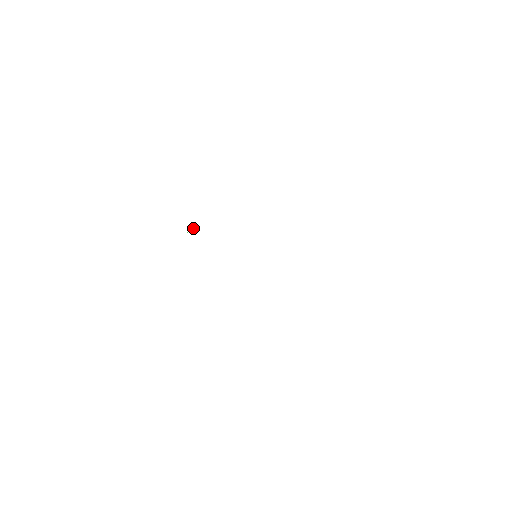
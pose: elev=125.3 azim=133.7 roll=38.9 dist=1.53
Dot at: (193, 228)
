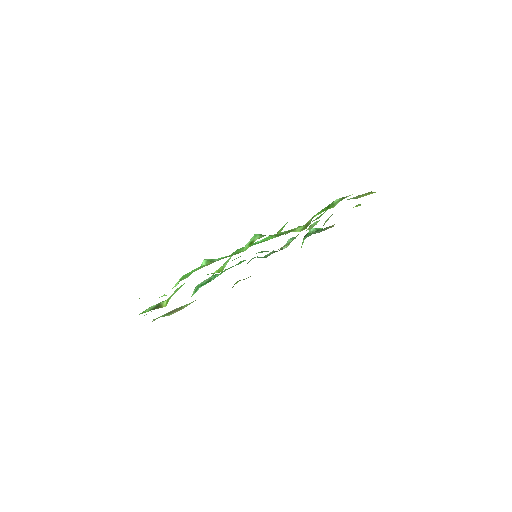
Dot at: (213, 259)
